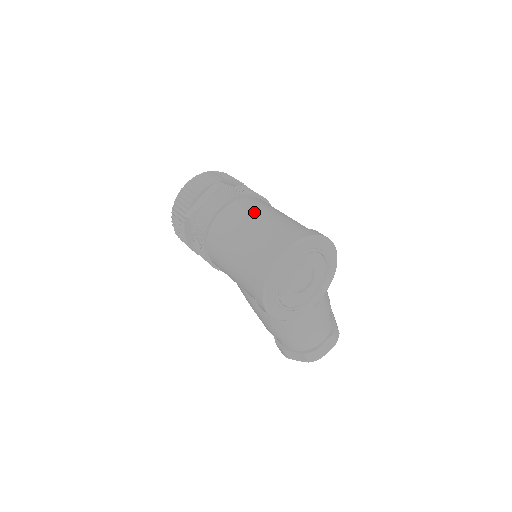
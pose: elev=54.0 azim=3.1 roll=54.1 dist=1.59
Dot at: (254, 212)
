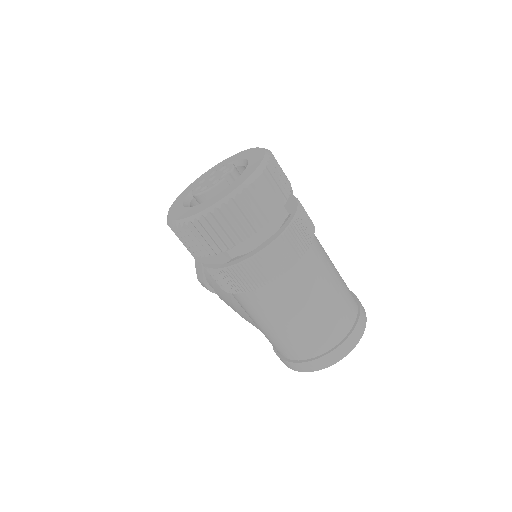
Dot at: (322, 283)
